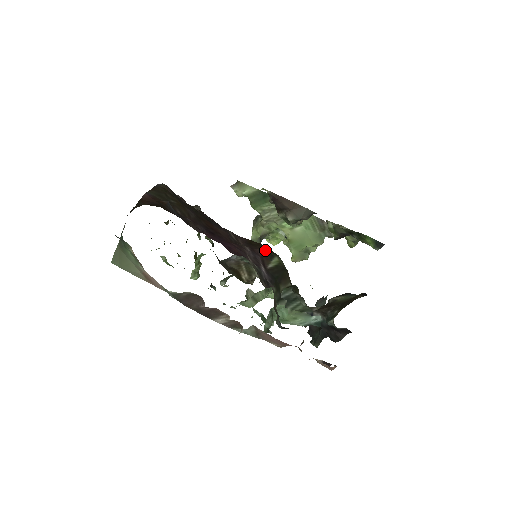
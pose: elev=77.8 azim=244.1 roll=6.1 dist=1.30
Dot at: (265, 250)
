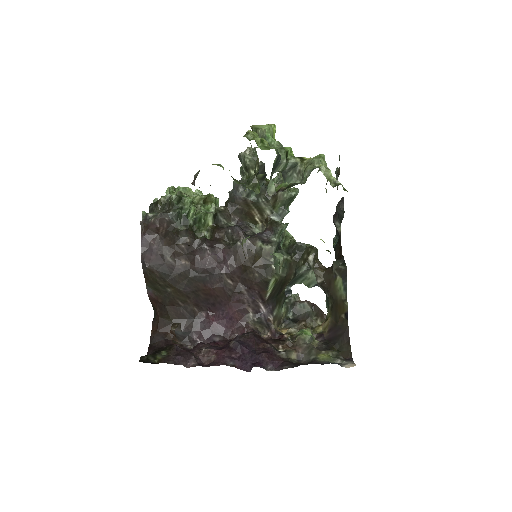
Dot at: (259, 281)
